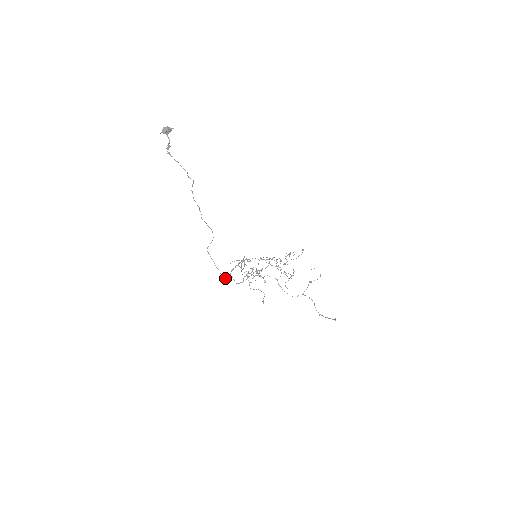
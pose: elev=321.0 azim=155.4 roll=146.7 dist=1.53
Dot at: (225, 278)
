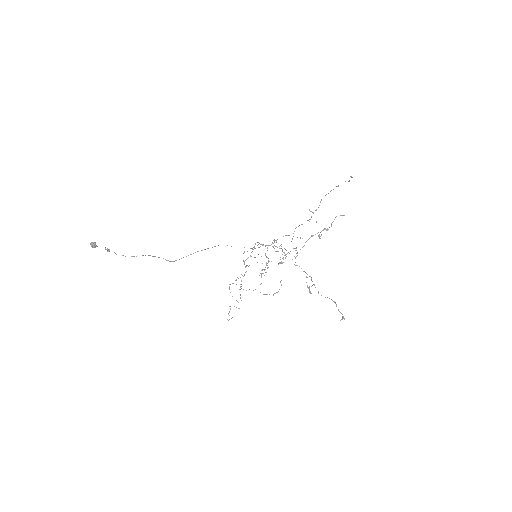
Dot at: occluded
